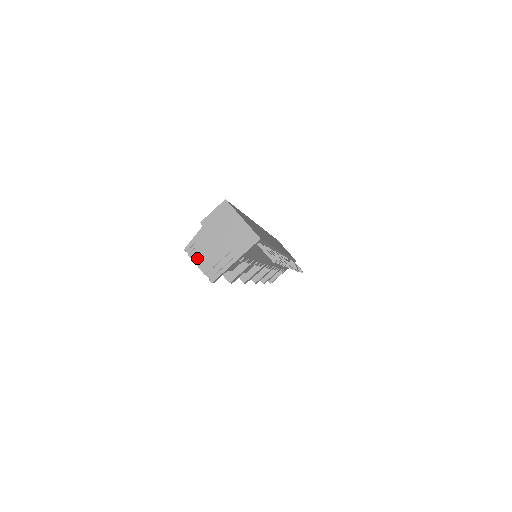
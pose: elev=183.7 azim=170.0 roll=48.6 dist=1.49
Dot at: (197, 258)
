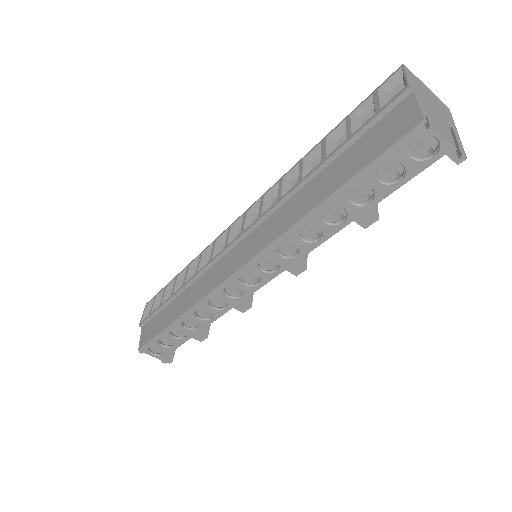
Dot at: (439, 129)
